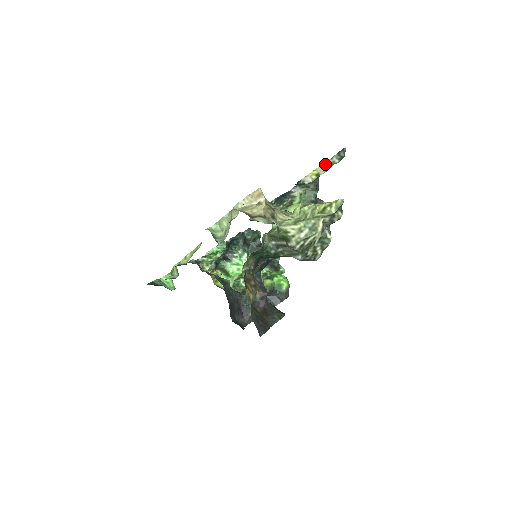
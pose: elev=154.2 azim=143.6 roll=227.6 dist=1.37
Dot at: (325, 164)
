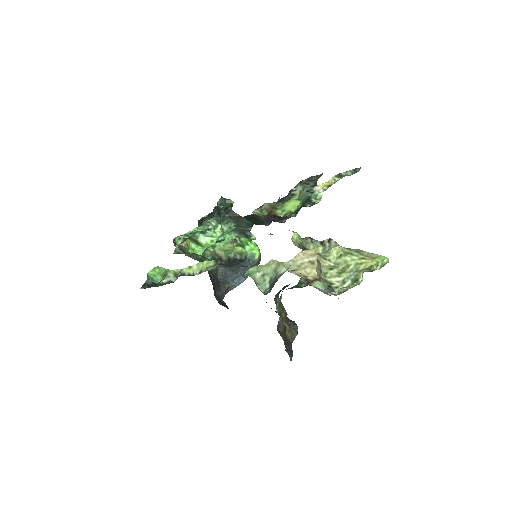
Dot at: (337, 175)
